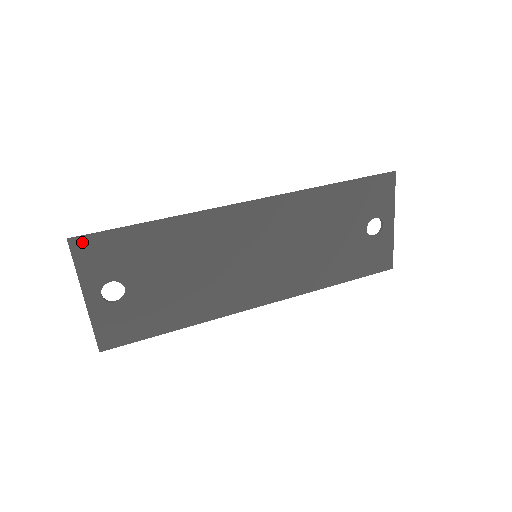
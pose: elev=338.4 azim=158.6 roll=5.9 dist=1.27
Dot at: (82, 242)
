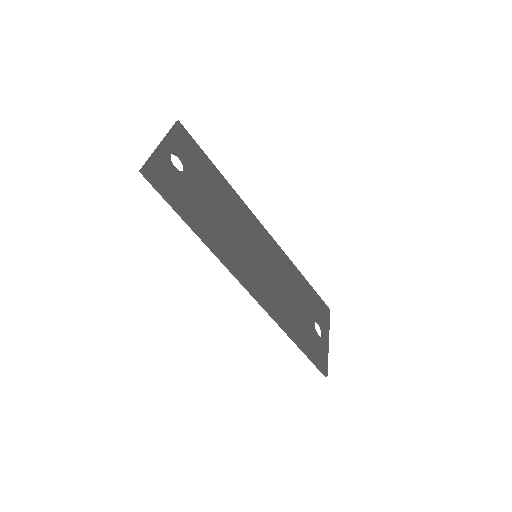
Dot at: (183, 130)
